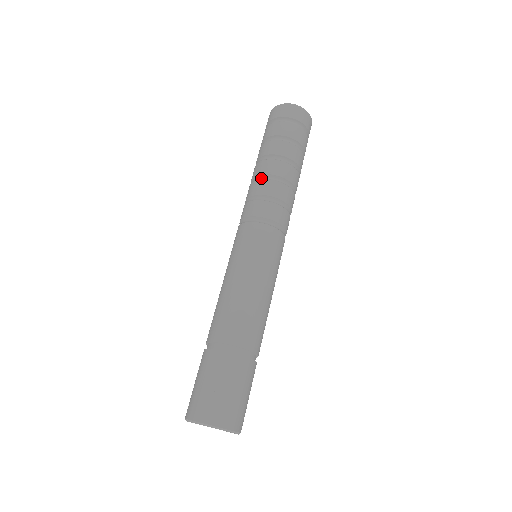
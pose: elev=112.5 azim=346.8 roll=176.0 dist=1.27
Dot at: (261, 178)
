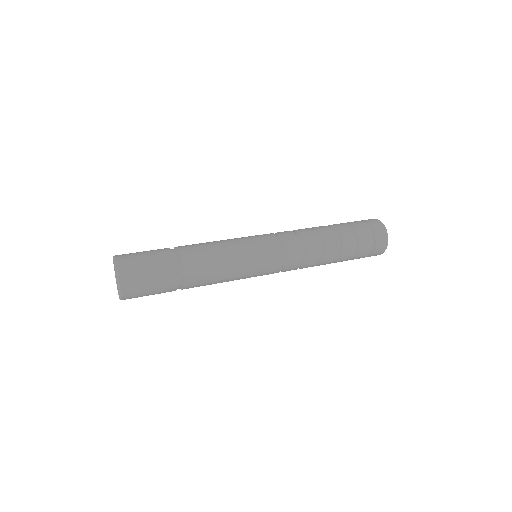
Dot at: (312, 229)
